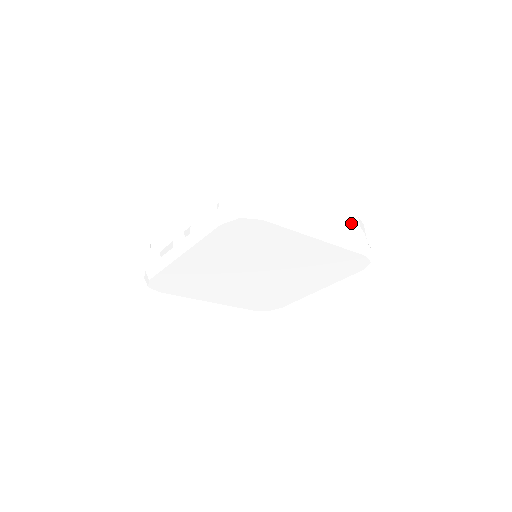
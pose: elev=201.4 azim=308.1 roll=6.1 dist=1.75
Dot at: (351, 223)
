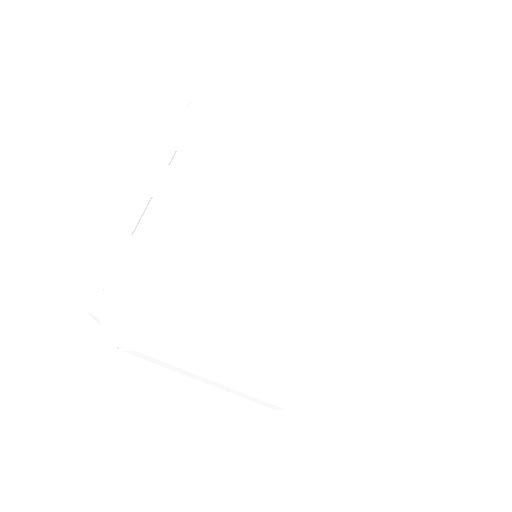
Dot at: occluded
